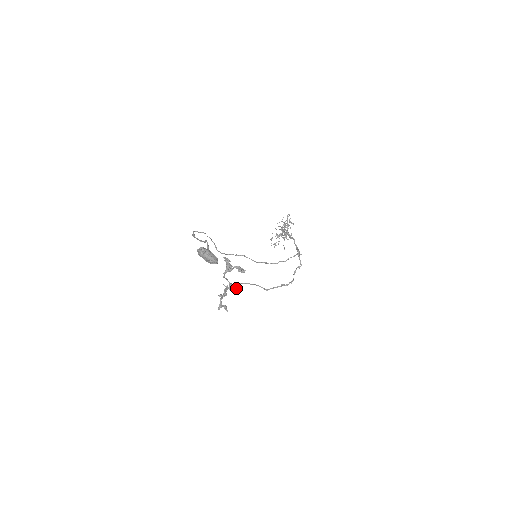
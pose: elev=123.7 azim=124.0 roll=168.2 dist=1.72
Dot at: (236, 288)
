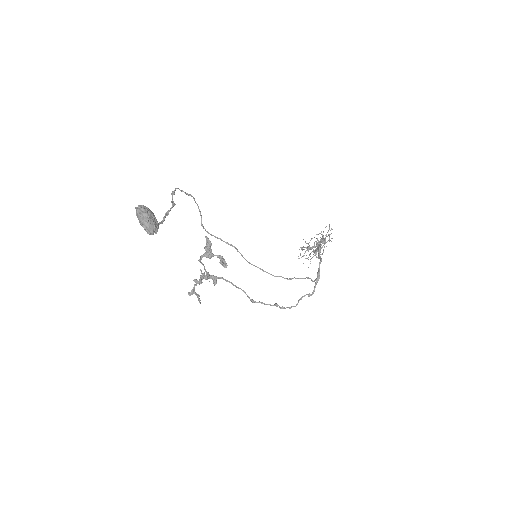
Dot at: (213, 281)
